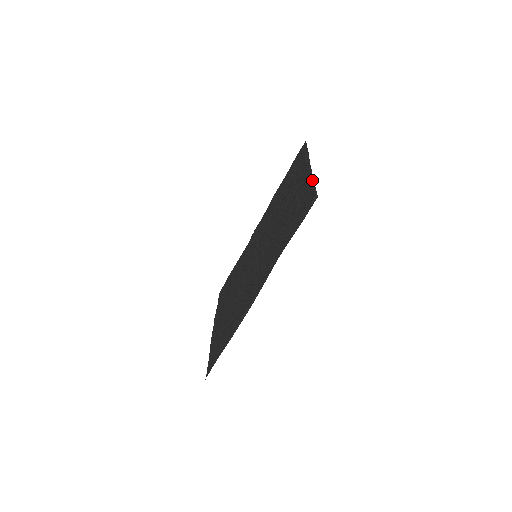
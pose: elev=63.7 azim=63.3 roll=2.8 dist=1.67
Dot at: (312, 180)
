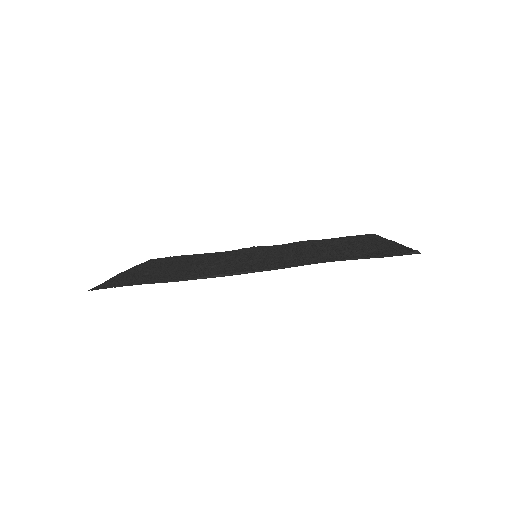
Dot at: occluded
